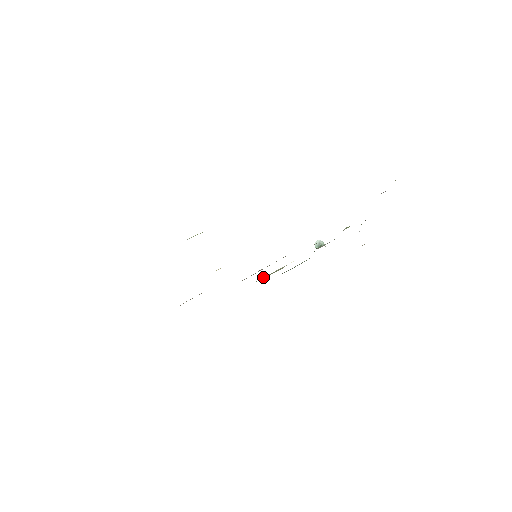
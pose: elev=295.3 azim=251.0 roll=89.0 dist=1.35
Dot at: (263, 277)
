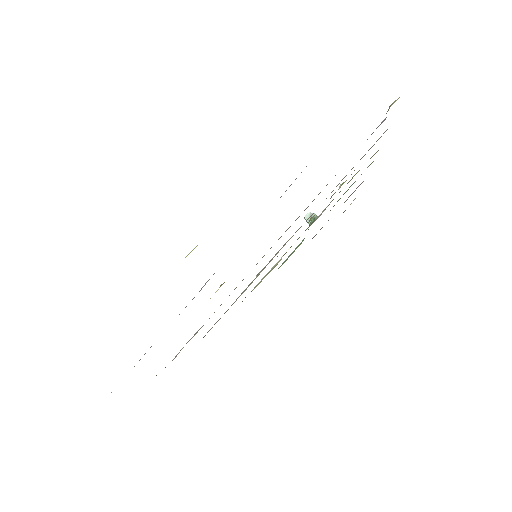
Dot at: occluded
